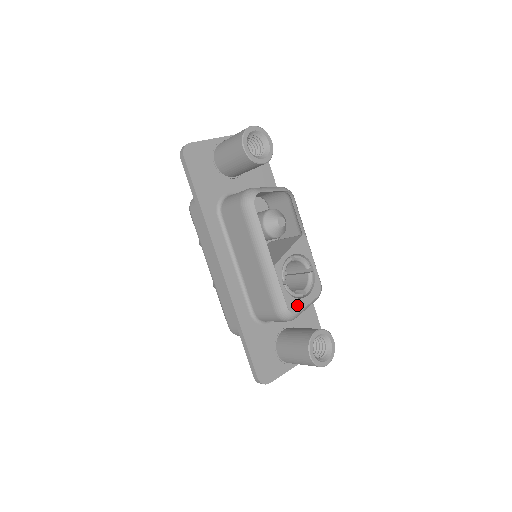
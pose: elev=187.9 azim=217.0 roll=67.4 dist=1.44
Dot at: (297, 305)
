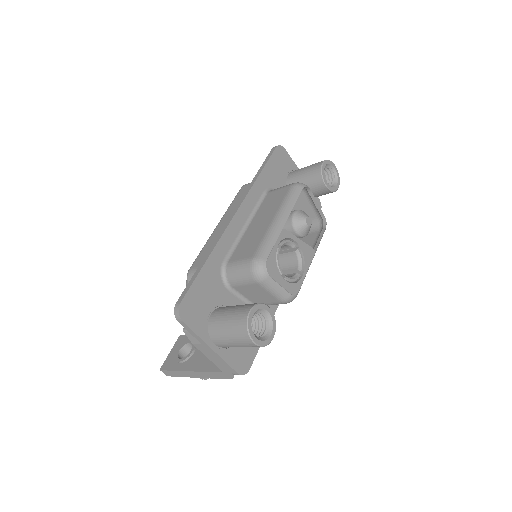
Dot at: (274, 271)
